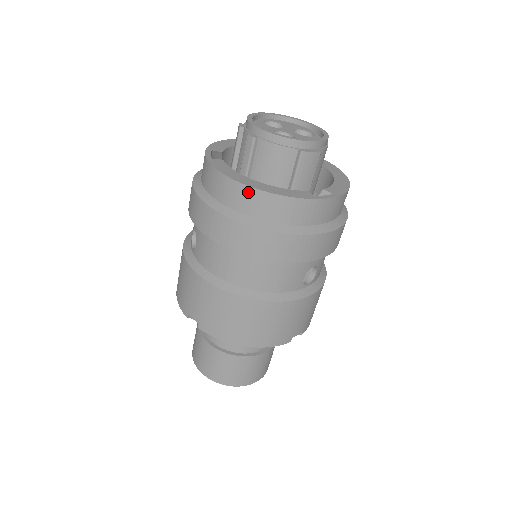
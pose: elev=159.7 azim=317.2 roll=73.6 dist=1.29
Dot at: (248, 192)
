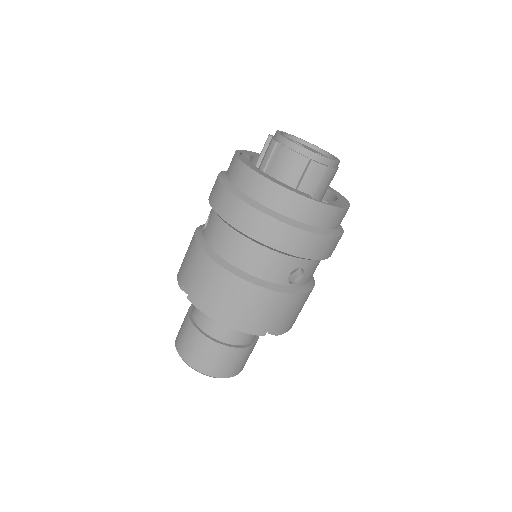
Dot at: (259, 179)
